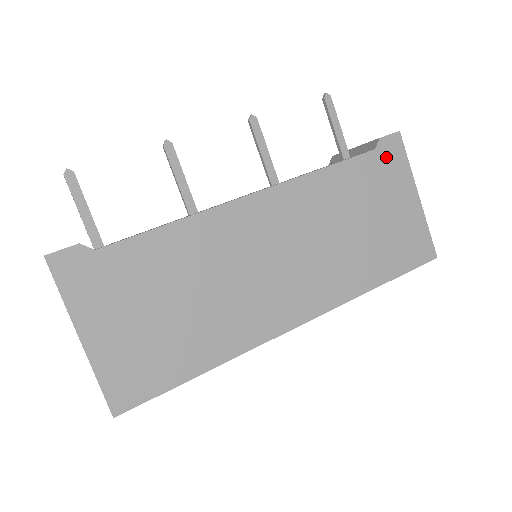
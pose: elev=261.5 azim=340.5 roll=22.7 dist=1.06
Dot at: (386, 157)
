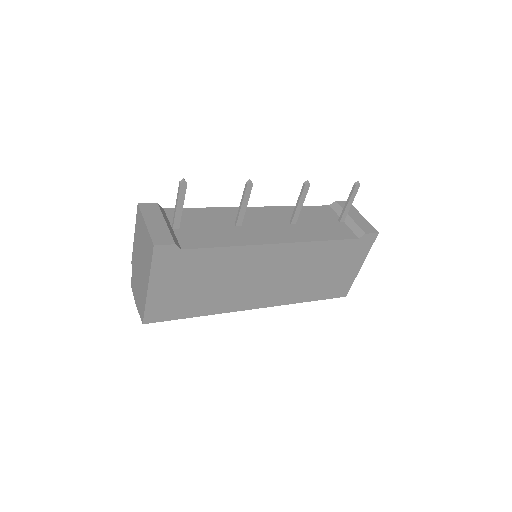
Dot at: (361, 244)
